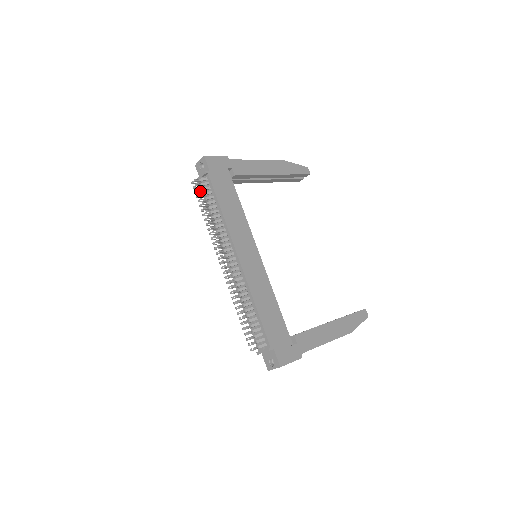
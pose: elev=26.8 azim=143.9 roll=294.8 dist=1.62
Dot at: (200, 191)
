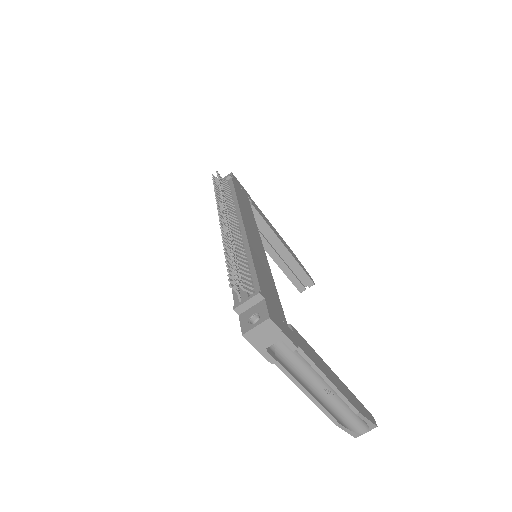
Dot at: occluded
